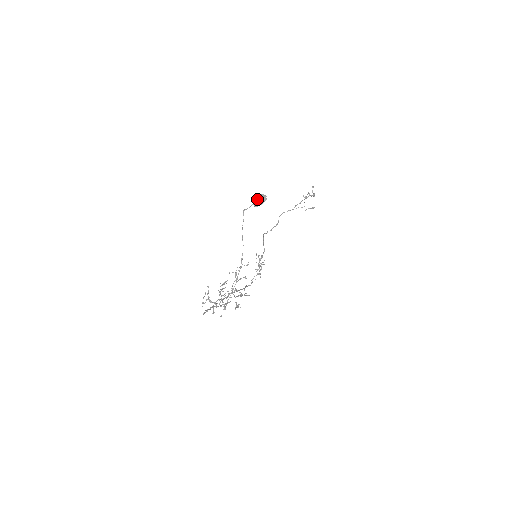
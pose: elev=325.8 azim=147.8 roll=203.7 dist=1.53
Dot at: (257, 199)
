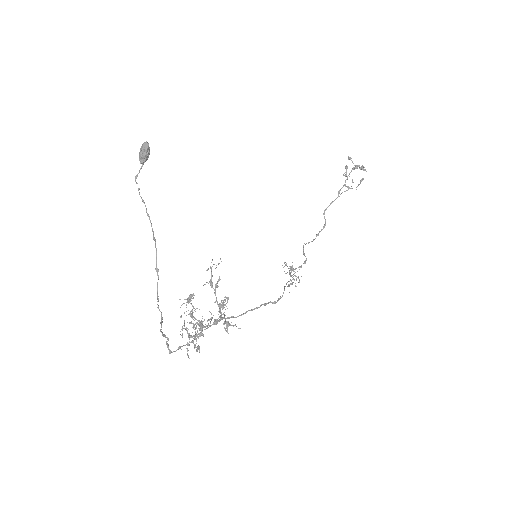
Dot at: (139, 152)
